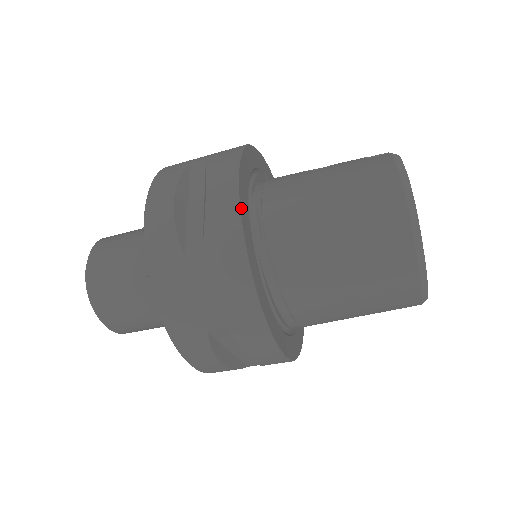
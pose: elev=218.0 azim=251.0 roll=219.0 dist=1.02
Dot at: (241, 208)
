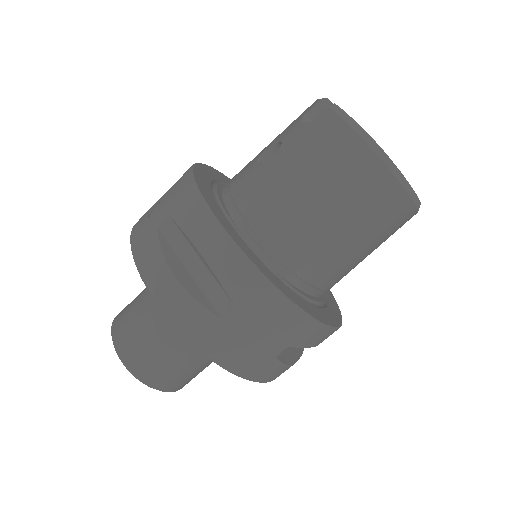
Dot at: (243, 250)
